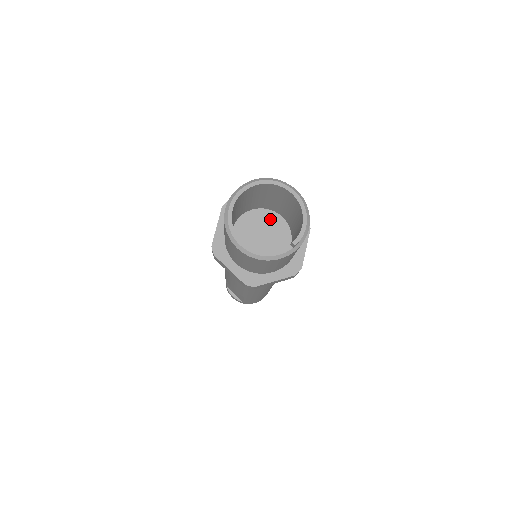
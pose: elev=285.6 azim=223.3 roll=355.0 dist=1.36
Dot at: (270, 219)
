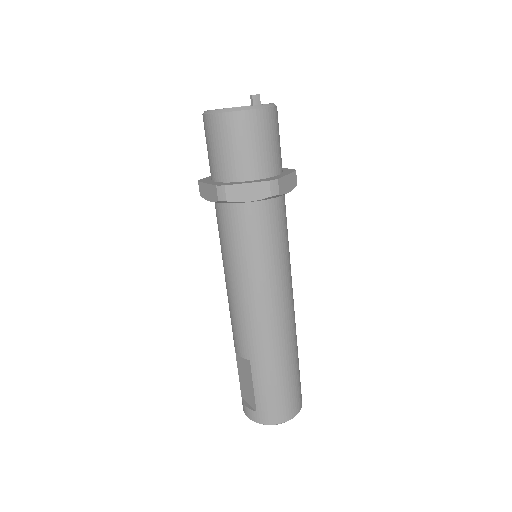
Dot at: occluded
